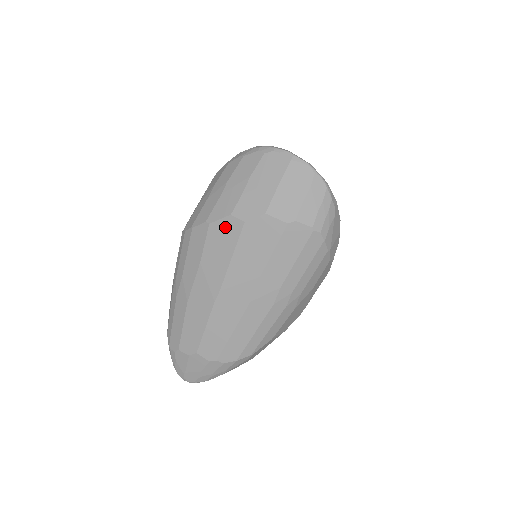
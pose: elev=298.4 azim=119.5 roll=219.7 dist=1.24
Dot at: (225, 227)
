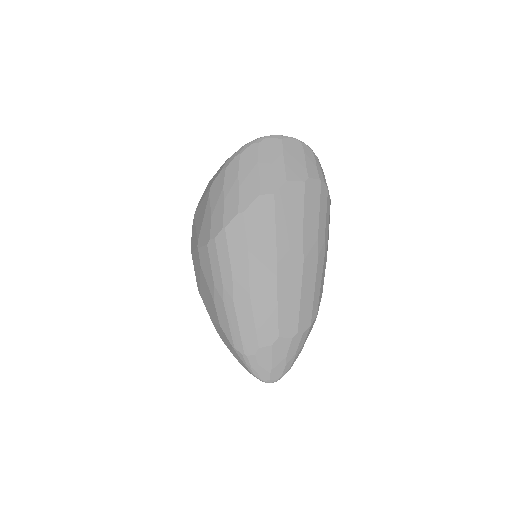
Dot at: (259, 207)
